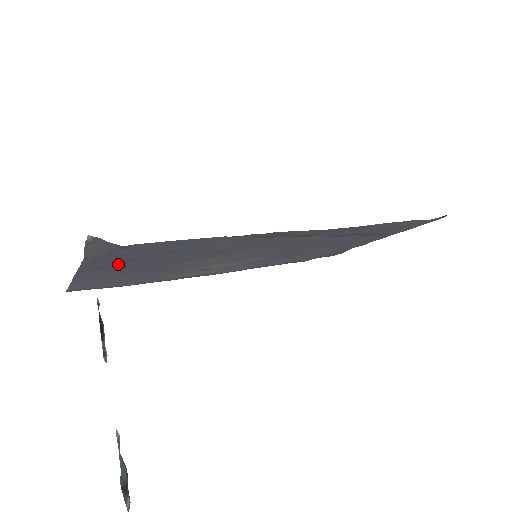
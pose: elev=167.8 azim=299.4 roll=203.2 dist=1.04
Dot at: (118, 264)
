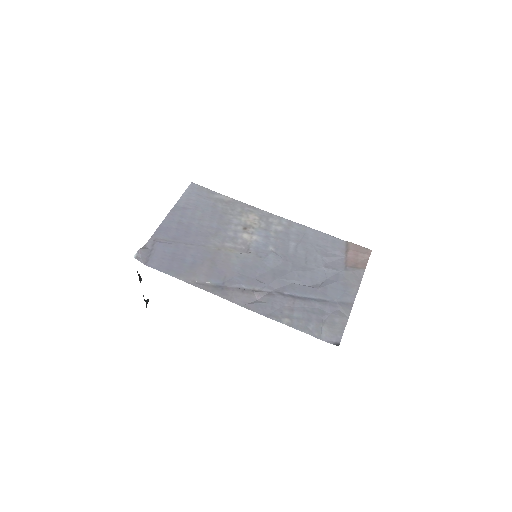
Dot at: (171, 237)
